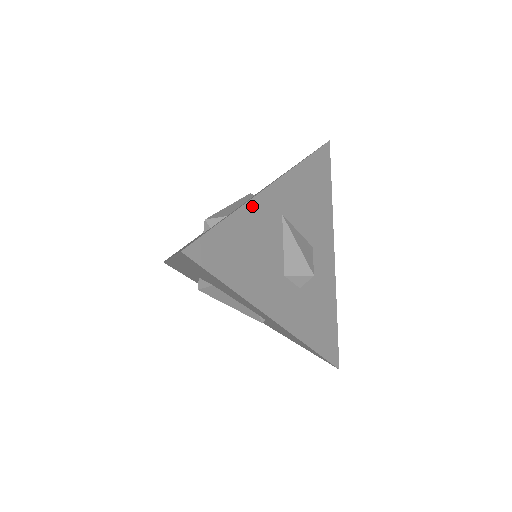
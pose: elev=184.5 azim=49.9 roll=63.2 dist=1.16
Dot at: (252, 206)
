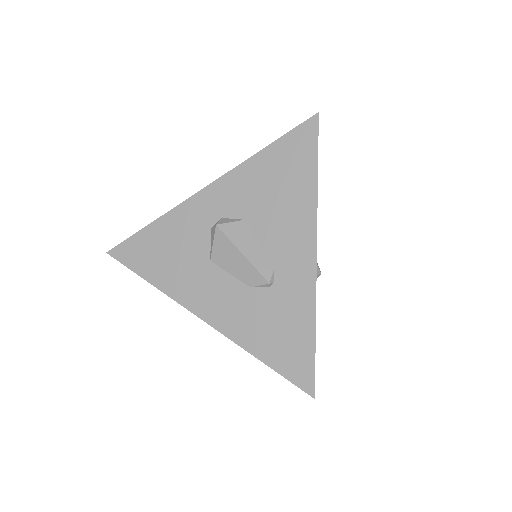
Dot at: occluded
